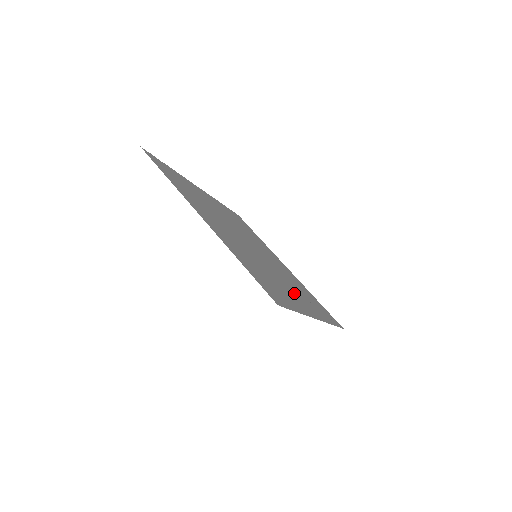
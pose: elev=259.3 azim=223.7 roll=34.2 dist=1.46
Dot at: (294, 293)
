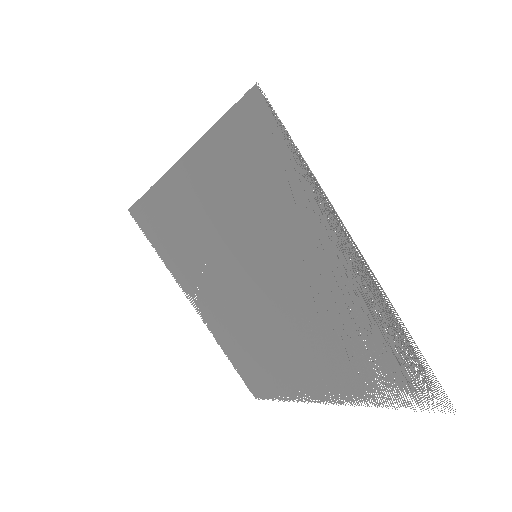
Dot at: (319, 270)
